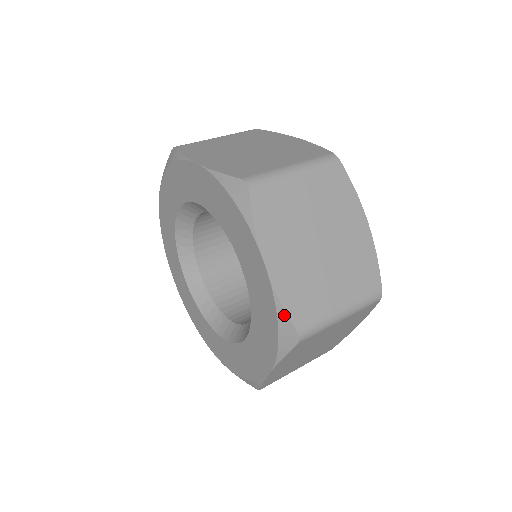
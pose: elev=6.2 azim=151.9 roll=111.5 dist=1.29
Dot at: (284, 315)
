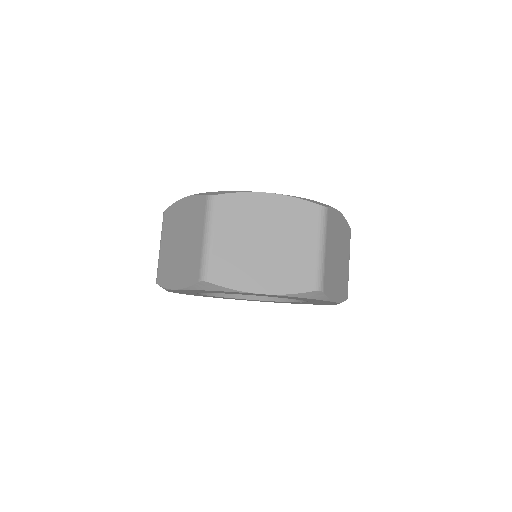
Dot at: occluded
